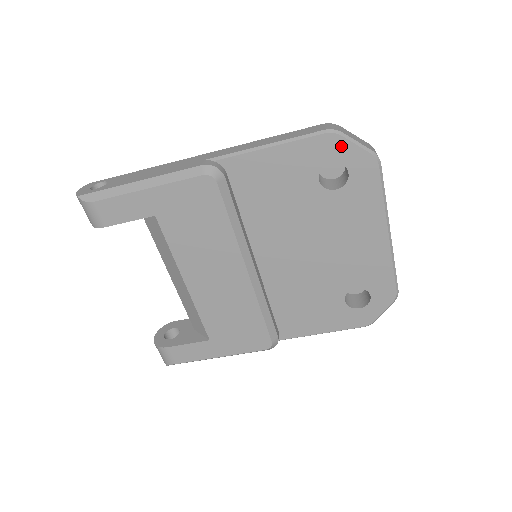
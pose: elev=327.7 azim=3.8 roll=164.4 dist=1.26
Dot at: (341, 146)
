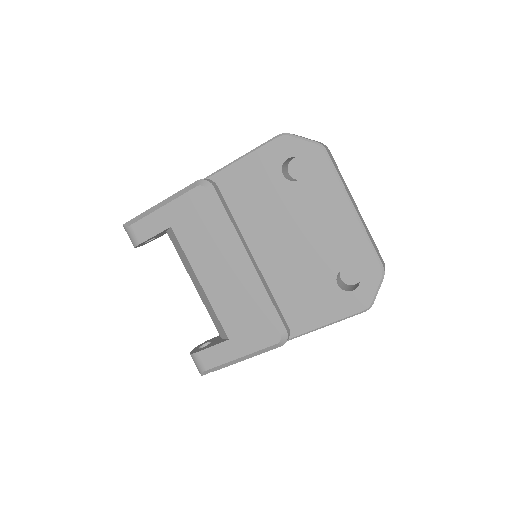
Dot at: (292, 144)
